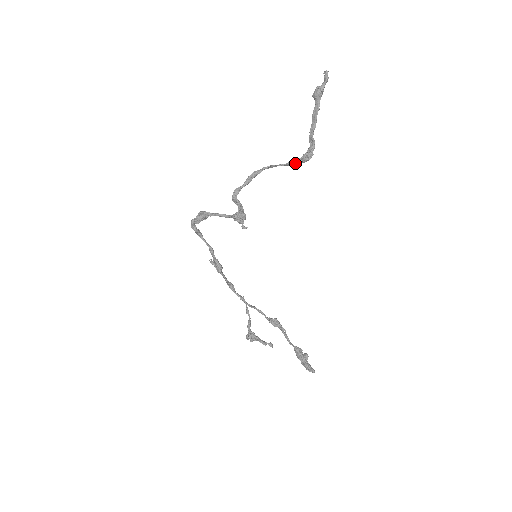
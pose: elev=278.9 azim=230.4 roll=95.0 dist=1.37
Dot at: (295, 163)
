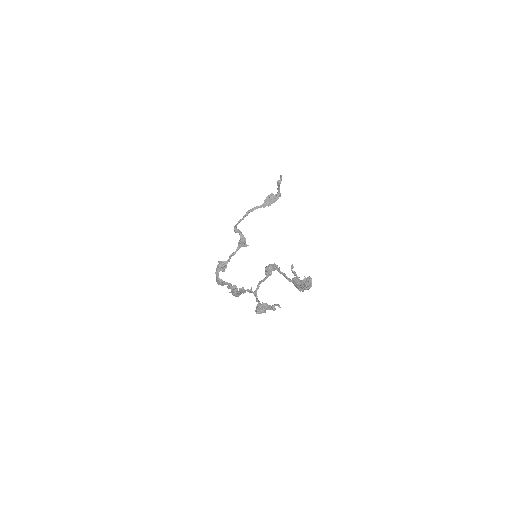
Dot at: (268, 199)
